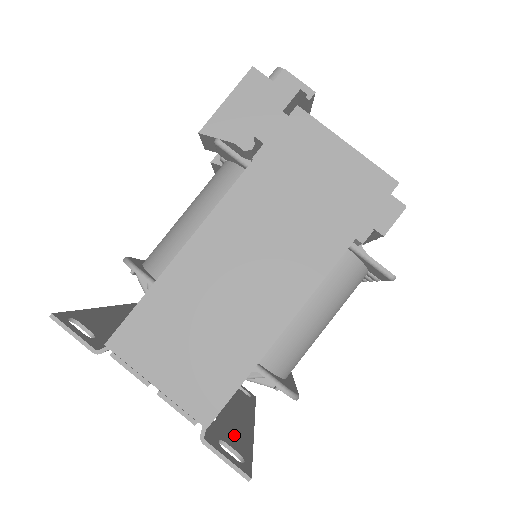
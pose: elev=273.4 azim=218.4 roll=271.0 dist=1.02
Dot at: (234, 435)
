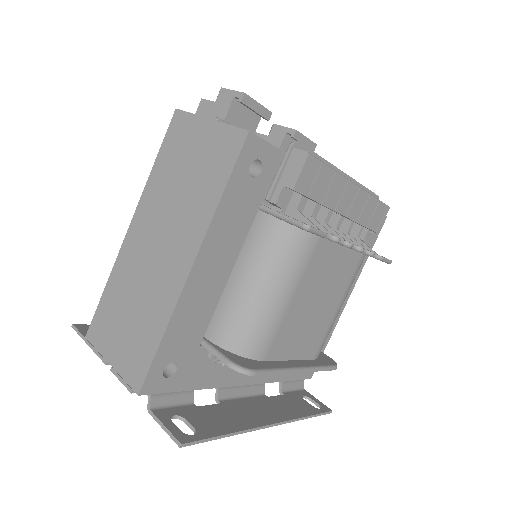
Dot at: (214, 419)
